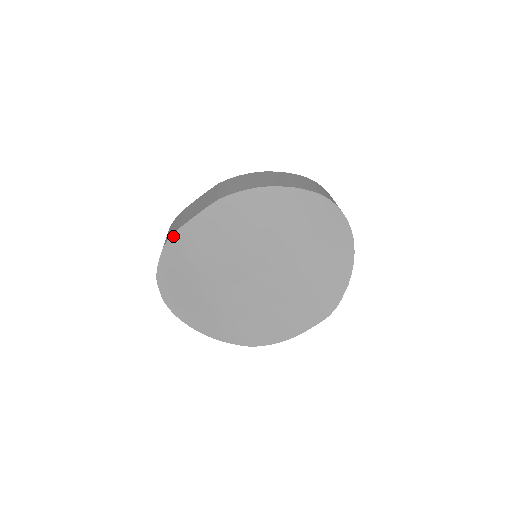
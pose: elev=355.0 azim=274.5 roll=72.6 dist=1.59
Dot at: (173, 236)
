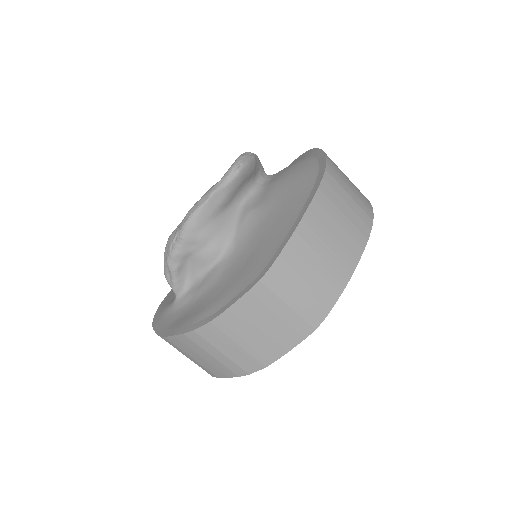
Dot at: (258, 370)
